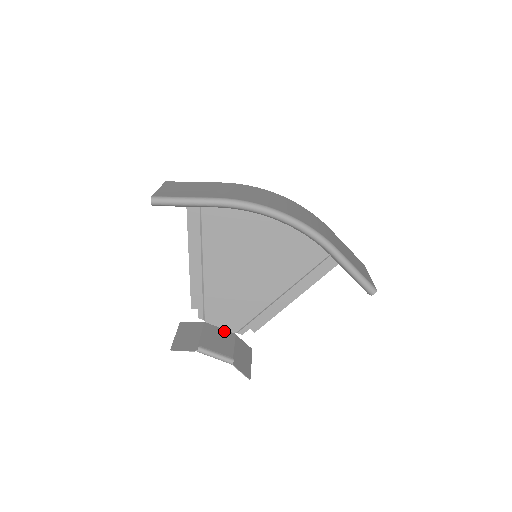
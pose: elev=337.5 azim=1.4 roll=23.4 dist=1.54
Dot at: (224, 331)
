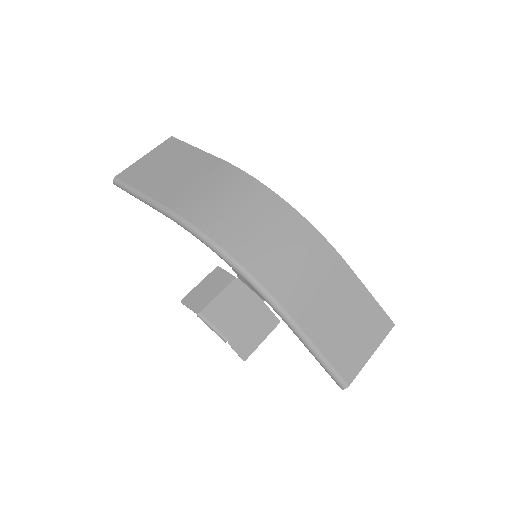
Dot at: (252, 295)
